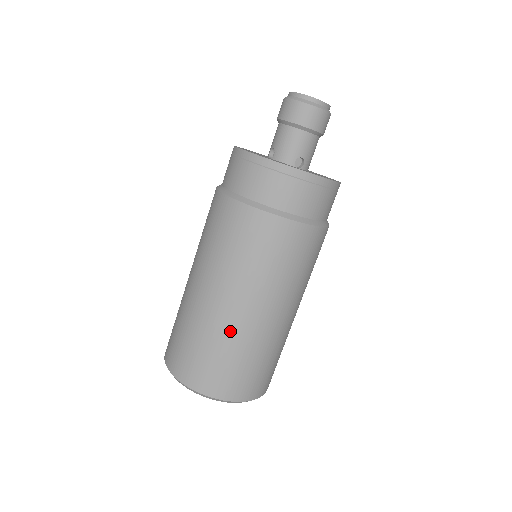
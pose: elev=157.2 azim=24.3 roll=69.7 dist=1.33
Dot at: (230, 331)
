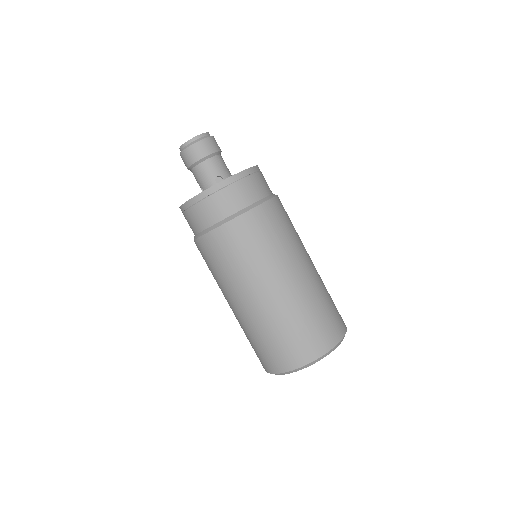
Dot at: (270, 315)
